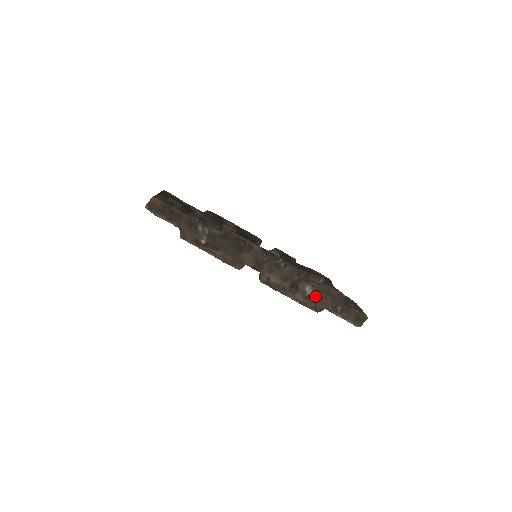
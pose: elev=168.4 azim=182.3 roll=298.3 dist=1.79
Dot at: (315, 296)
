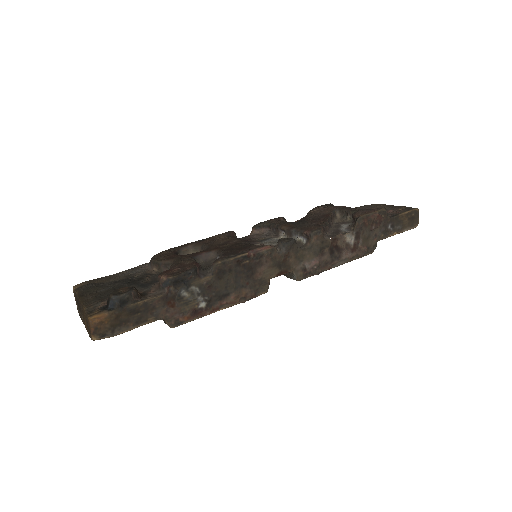
Dot at: (360, 239)
